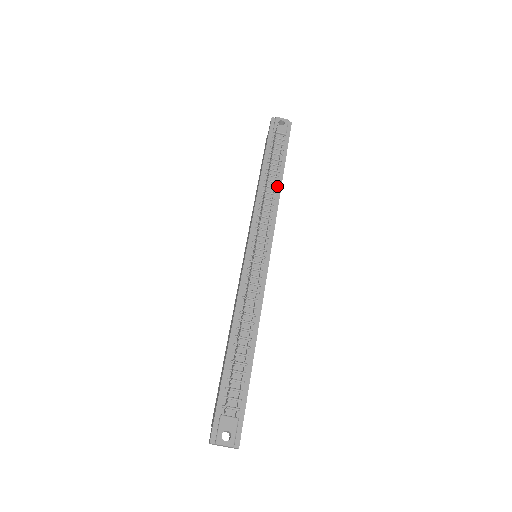
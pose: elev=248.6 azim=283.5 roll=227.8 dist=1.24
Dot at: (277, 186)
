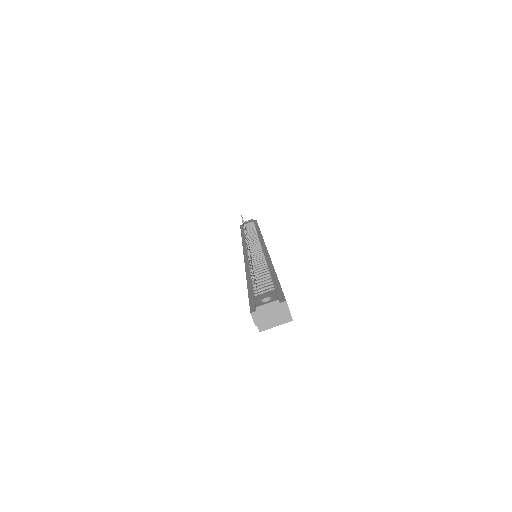
Dot at: (257, 232)
